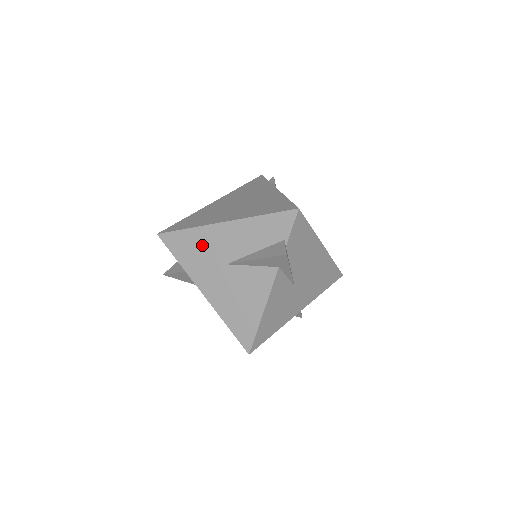
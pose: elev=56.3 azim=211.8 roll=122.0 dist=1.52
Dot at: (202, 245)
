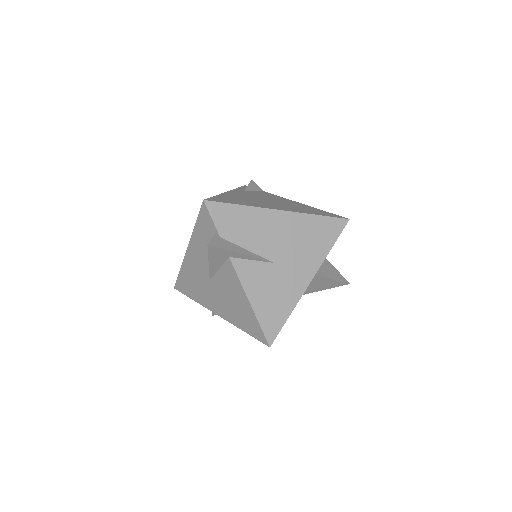
Dot at: (192, 277)
